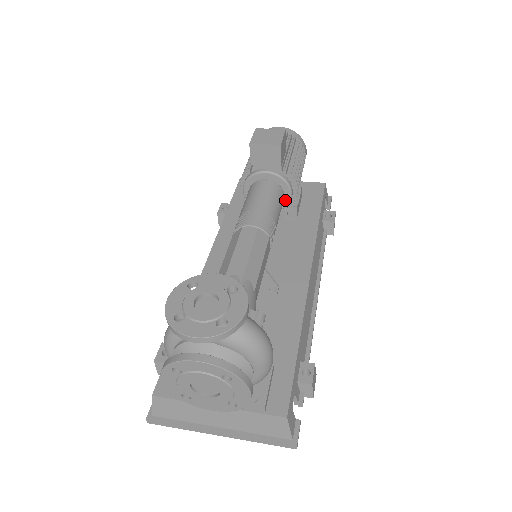
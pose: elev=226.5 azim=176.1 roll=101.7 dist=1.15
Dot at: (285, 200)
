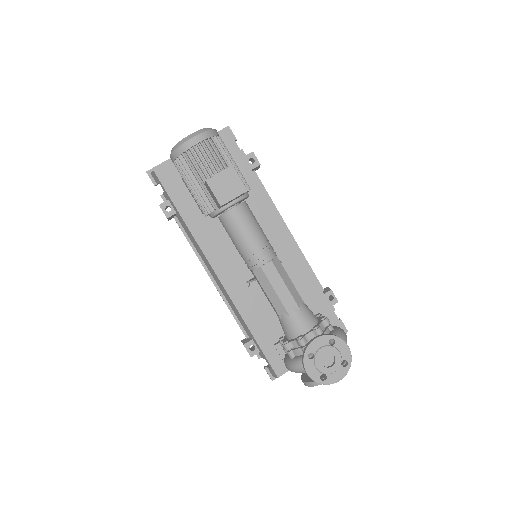
Dot at: occluded
